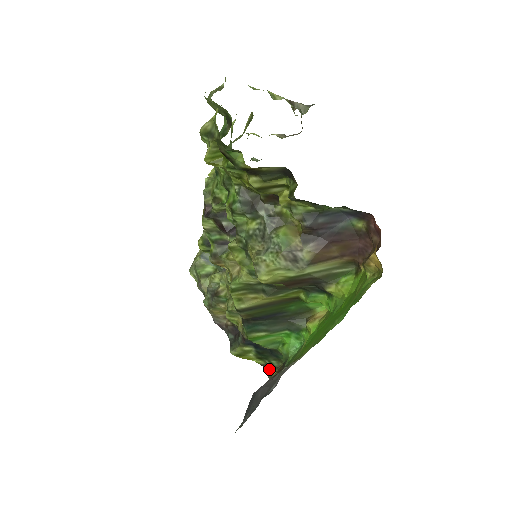
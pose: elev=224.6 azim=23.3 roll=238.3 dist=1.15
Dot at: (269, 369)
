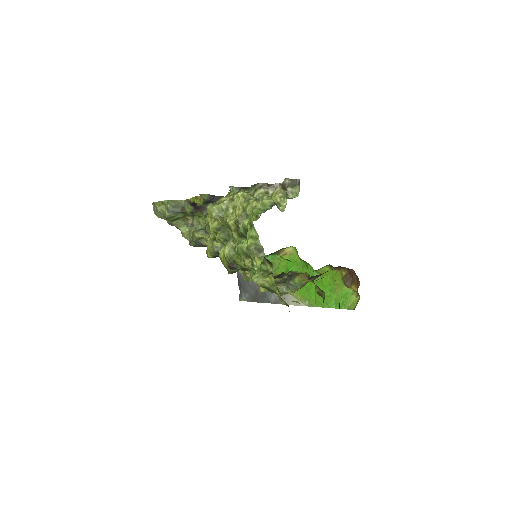
Dot at: occluded
